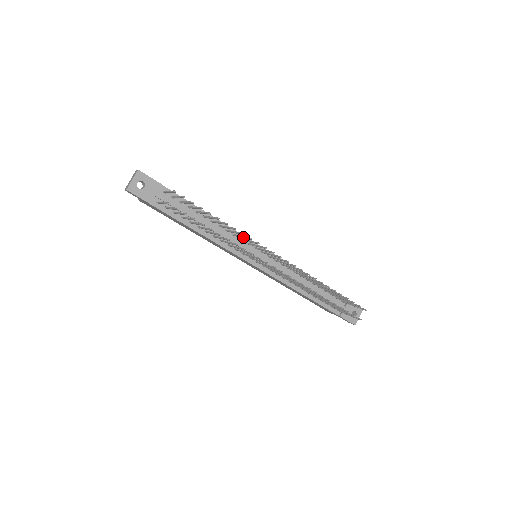
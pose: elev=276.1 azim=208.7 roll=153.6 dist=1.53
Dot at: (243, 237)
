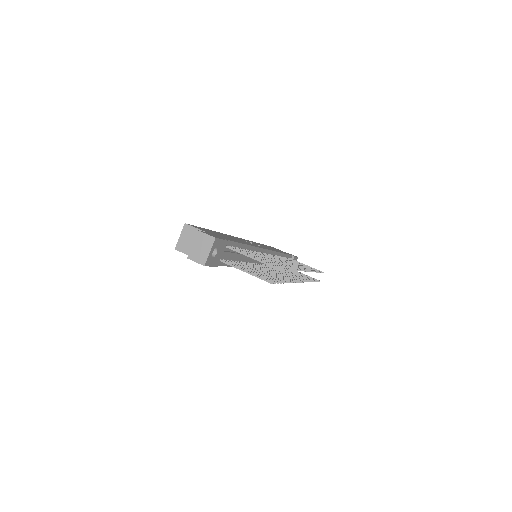
Dot at: occluded
